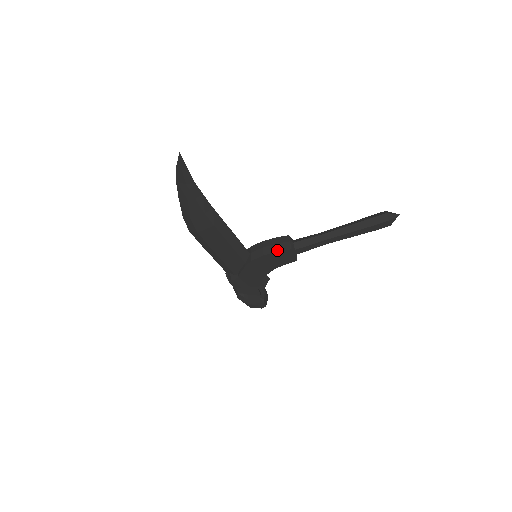
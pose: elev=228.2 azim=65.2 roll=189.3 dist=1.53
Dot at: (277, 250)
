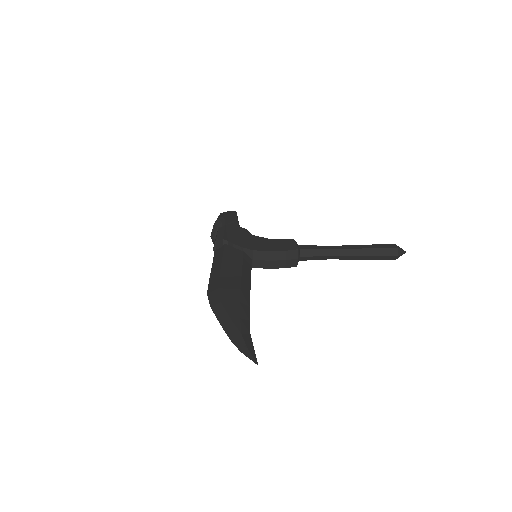
Dot at: (283, 267)
